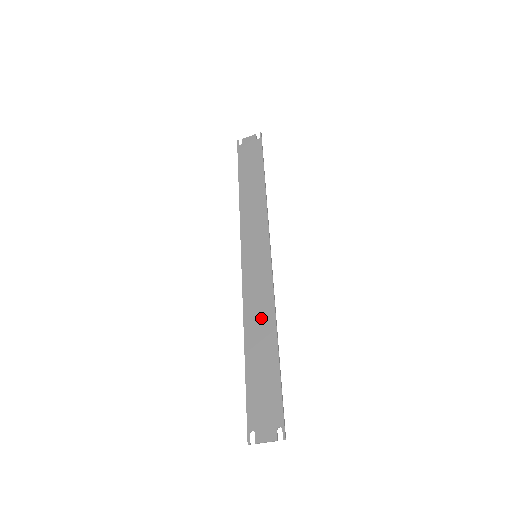
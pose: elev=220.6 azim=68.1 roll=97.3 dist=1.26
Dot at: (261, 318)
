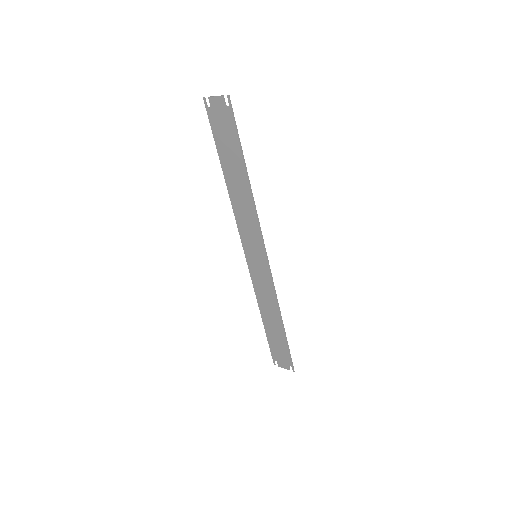
Dot at: (269, 306)
